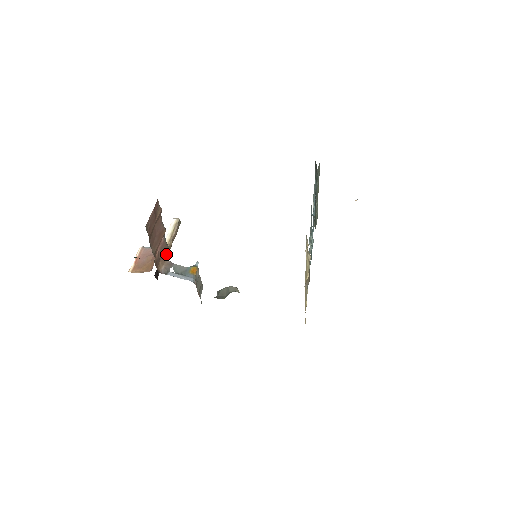
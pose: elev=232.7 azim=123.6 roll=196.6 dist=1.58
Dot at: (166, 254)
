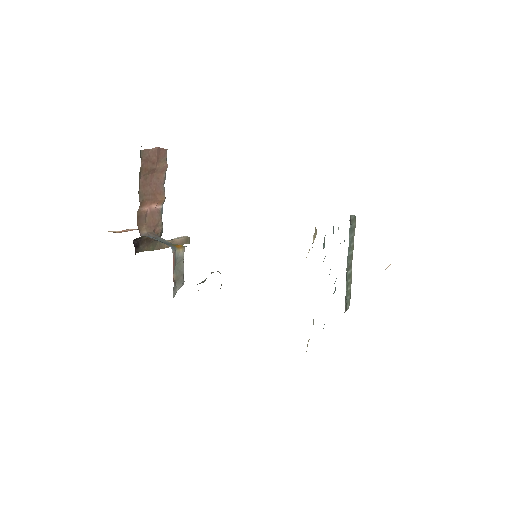
Dot at: (156, 230)
